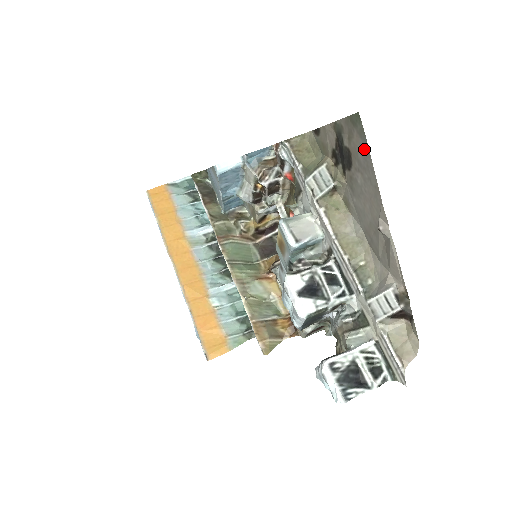
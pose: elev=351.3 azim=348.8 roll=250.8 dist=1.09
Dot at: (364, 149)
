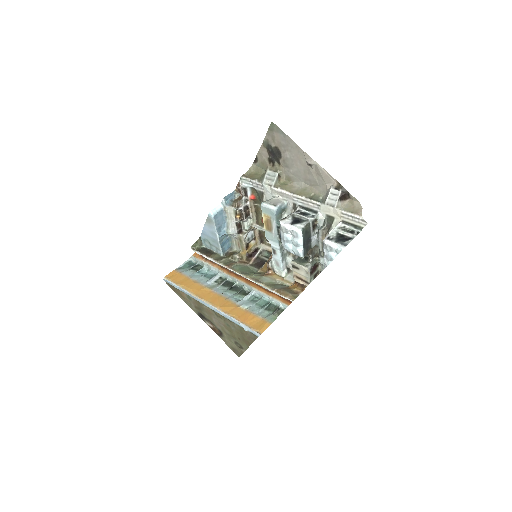
Dot at: (282, 136)
